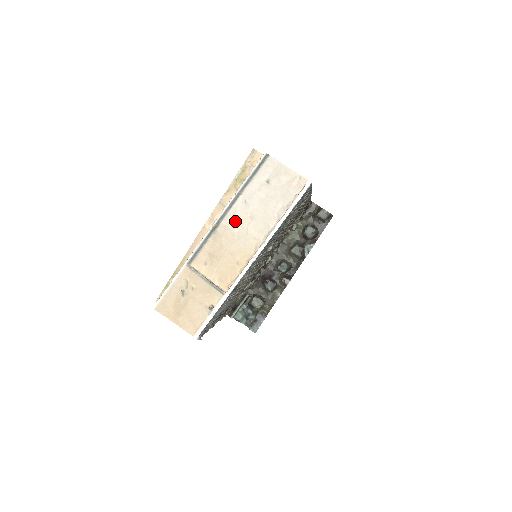
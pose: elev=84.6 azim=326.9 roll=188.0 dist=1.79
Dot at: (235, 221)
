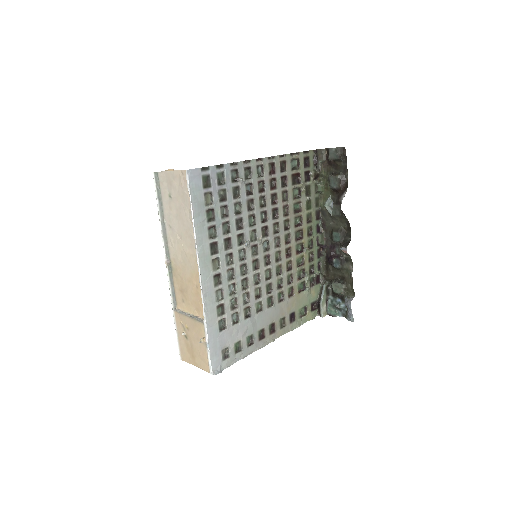
Dot at: (175, 249)
